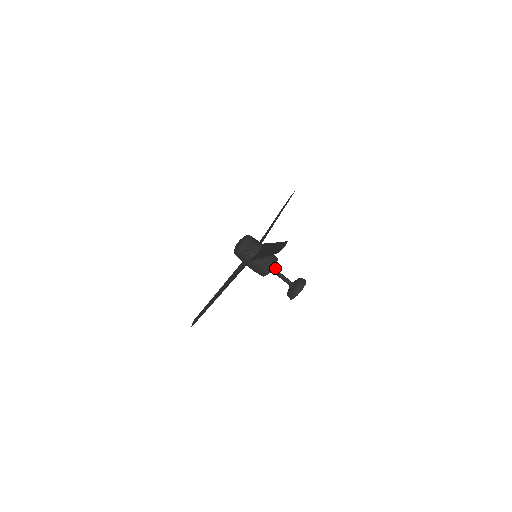
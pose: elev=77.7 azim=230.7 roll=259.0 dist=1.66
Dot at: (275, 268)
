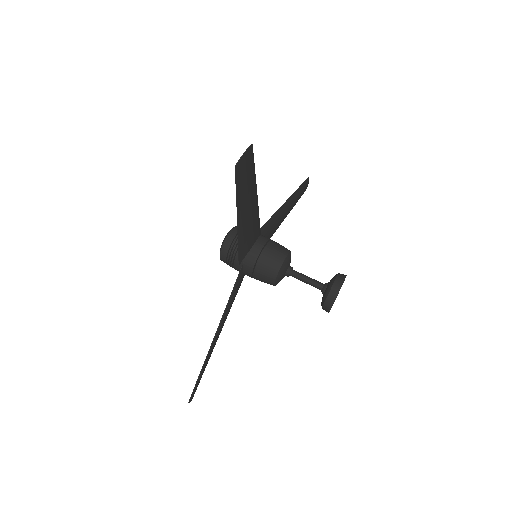
Dot at: (290, 267)
